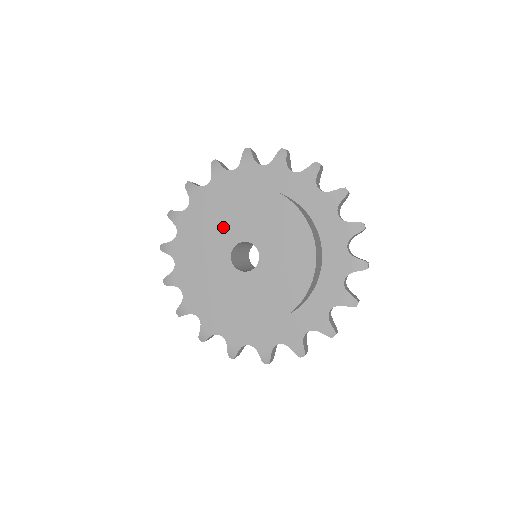
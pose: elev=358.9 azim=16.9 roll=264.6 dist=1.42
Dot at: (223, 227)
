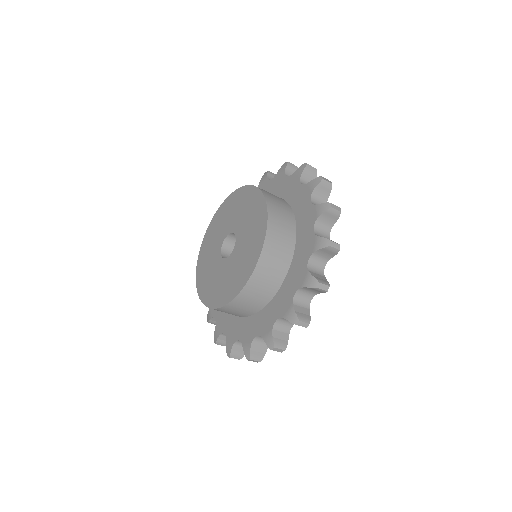
Dot at: (228, 219)
